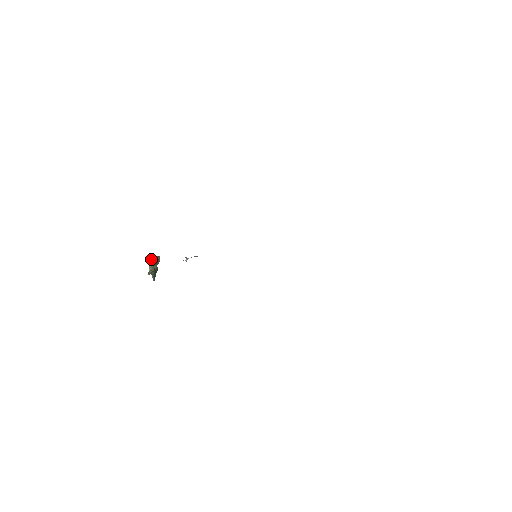
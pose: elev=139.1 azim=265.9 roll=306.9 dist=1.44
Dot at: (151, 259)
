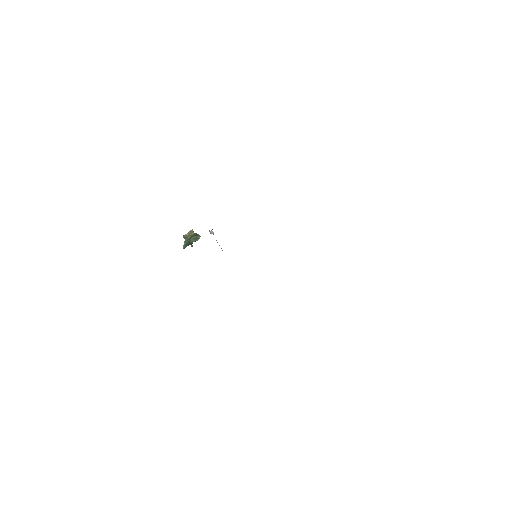
Dot at: occluded
